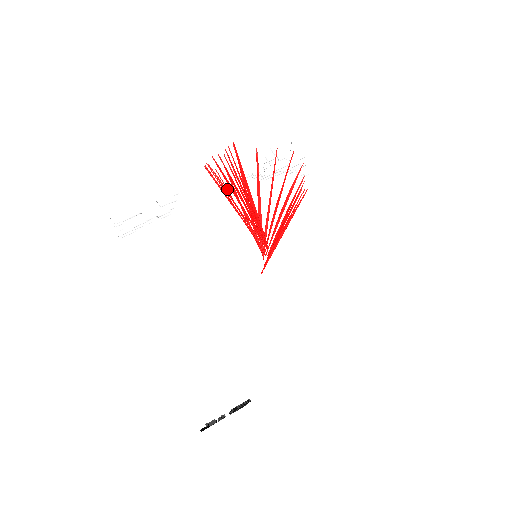
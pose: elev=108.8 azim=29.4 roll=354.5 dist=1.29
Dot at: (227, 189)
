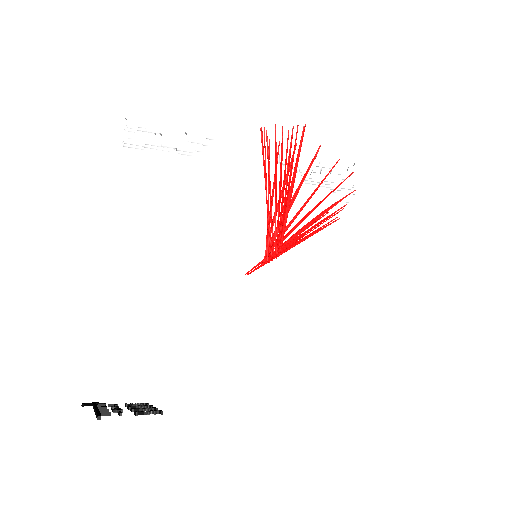
Dot at: occluded
